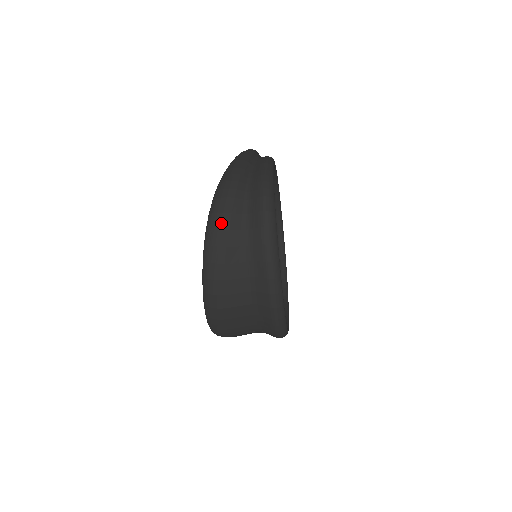
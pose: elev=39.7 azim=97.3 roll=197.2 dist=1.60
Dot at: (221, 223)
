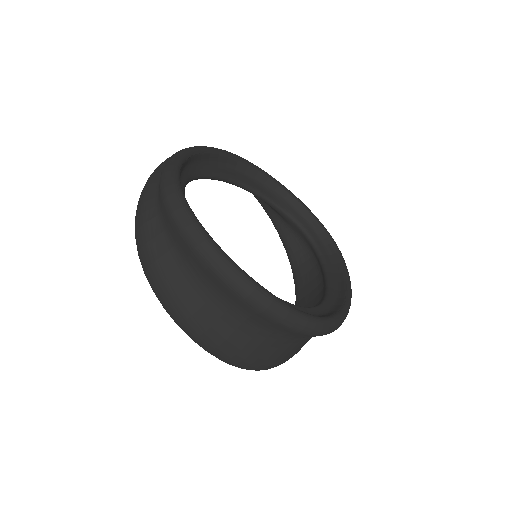
Dot at: (147, 258)
